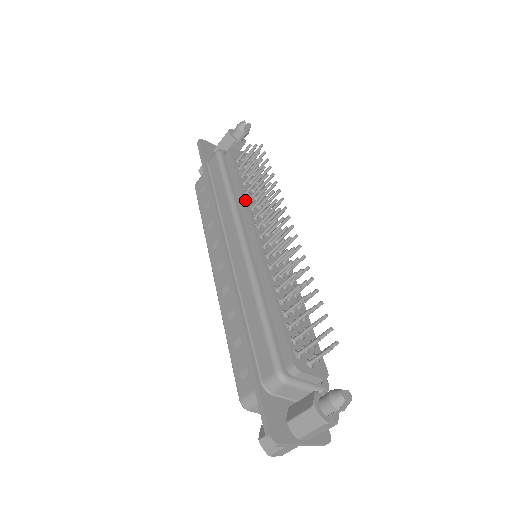
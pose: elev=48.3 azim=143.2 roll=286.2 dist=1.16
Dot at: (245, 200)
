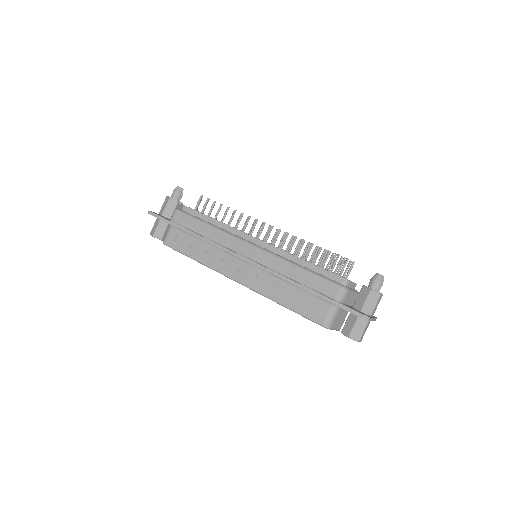
Dot at: (229, 225)
